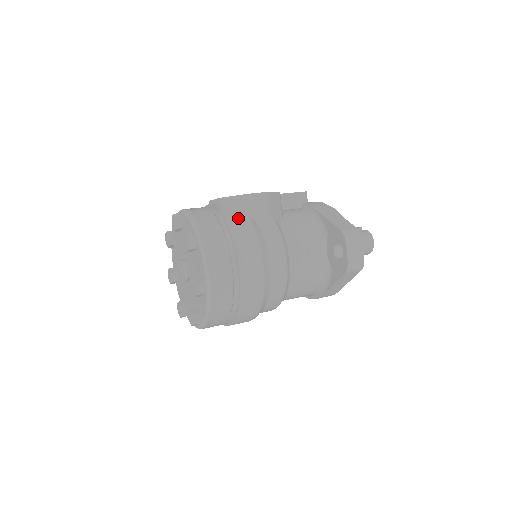
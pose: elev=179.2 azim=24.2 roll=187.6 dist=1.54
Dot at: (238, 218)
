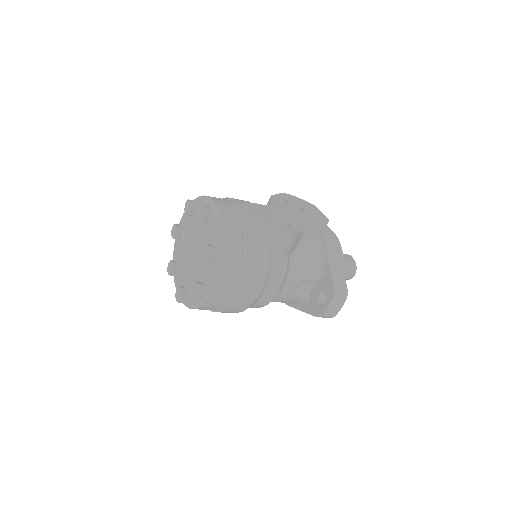
Dot at: (260, 248)
